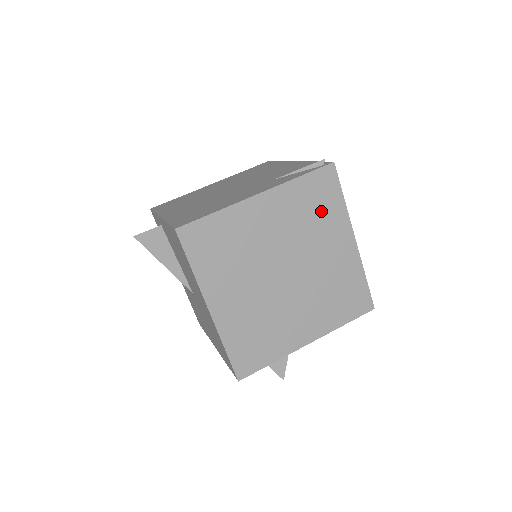
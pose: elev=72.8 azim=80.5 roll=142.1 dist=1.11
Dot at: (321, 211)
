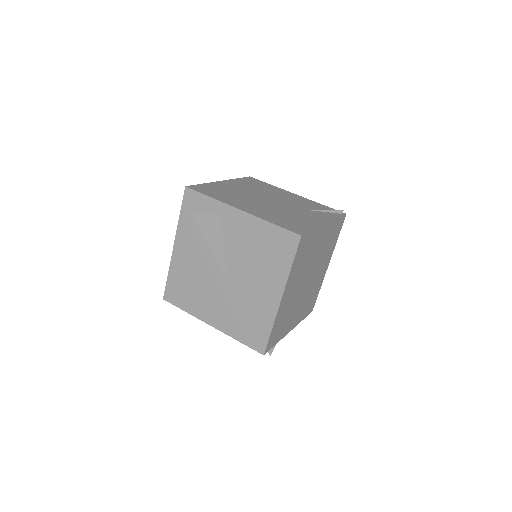
Dot at: (331, 243)
